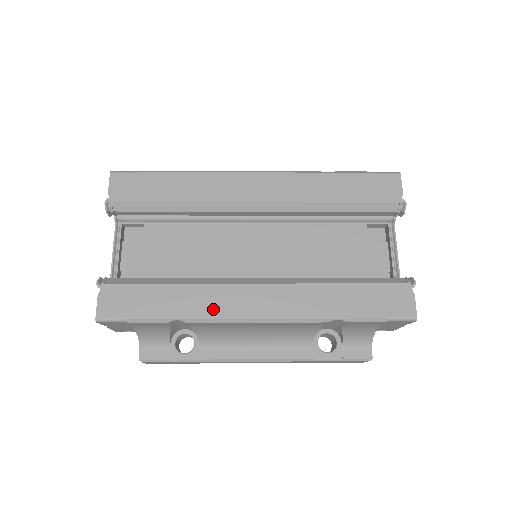
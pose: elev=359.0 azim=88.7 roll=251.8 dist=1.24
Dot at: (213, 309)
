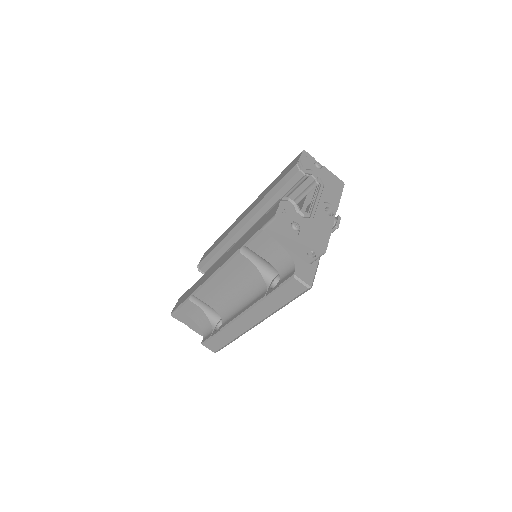
Dot at: (203, 281)
